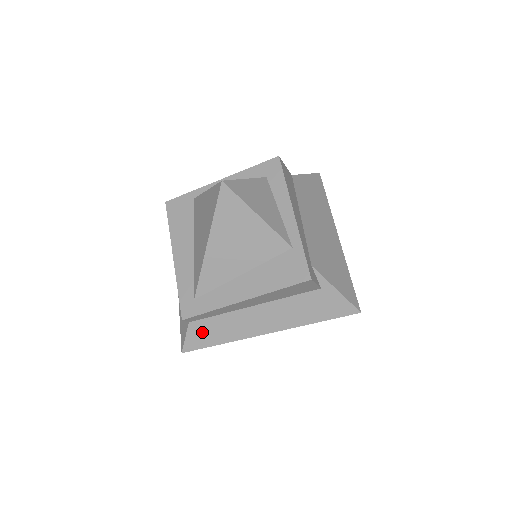
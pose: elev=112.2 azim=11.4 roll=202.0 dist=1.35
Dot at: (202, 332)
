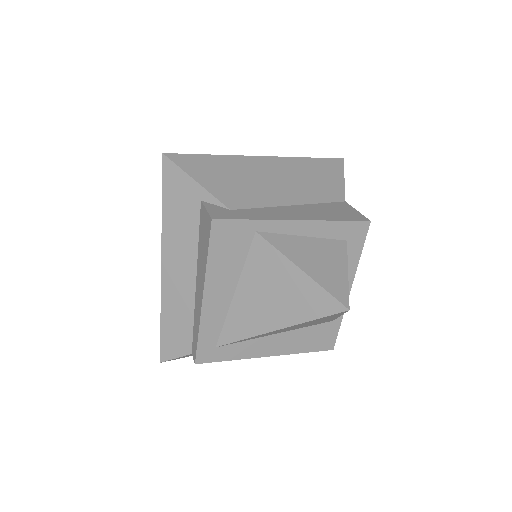
Dot at: occluded
